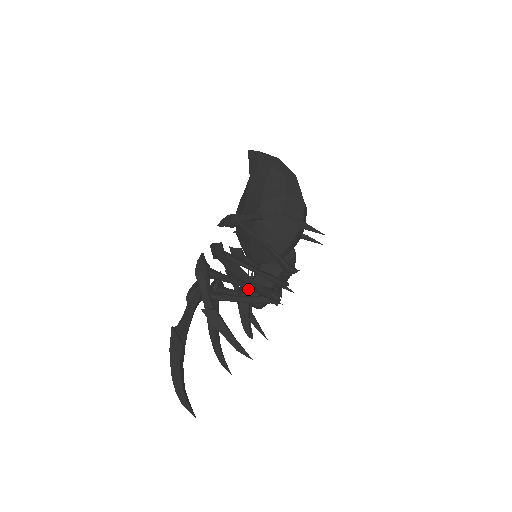
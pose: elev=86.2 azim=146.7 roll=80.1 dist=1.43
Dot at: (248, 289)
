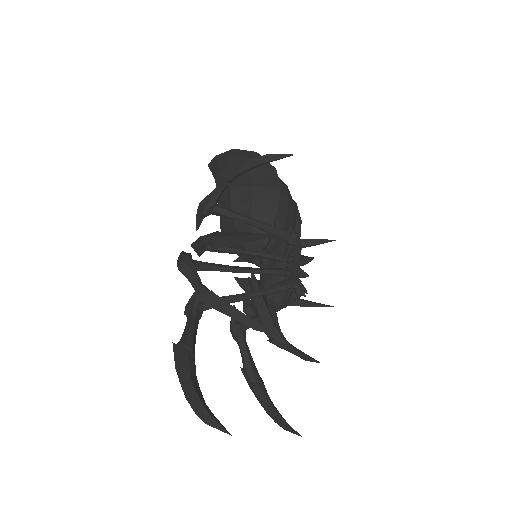
Dot at: (257, 285)
